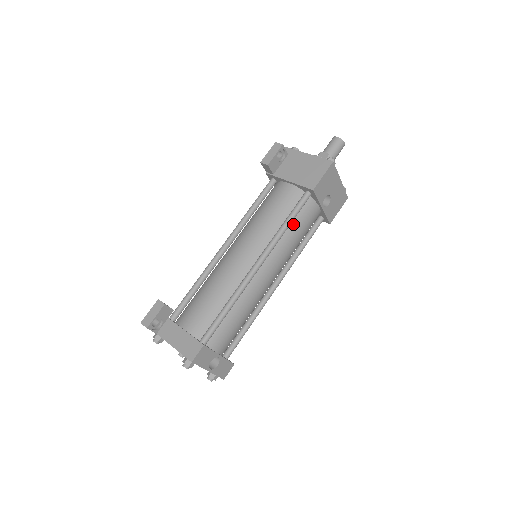
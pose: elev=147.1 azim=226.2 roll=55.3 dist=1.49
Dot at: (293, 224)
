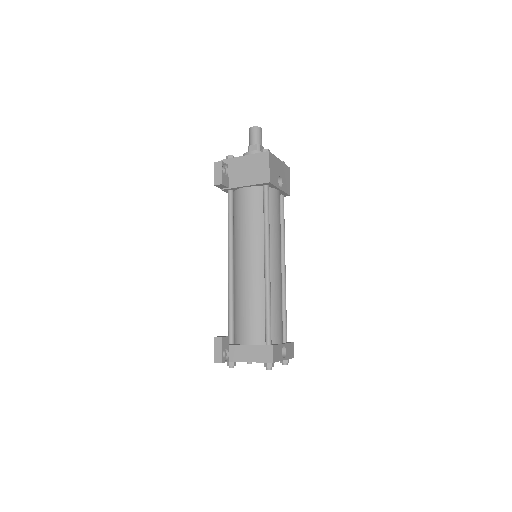
Dot at: (270, 216)
